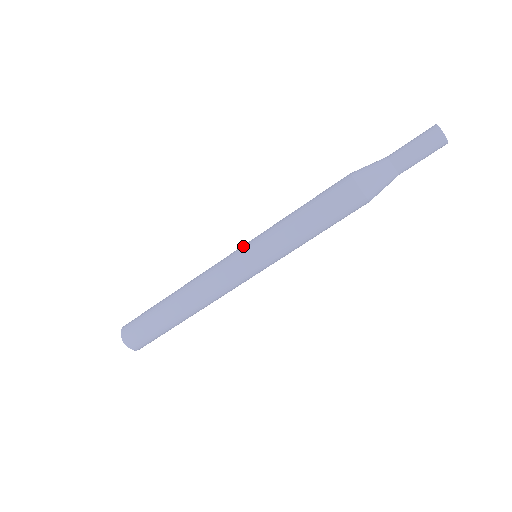
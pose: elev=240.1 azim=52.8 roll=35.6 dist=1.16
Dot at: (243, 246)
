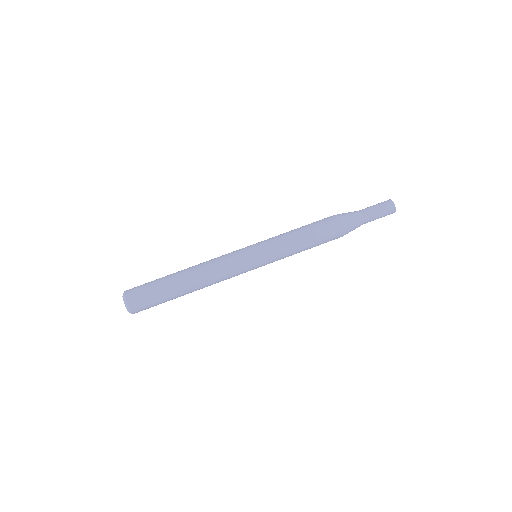
Dot at: occluded
